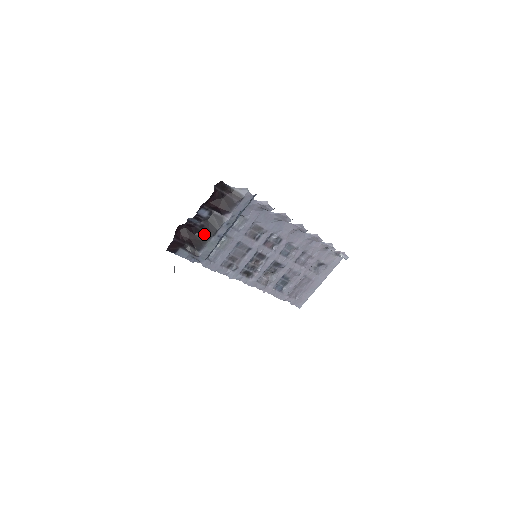
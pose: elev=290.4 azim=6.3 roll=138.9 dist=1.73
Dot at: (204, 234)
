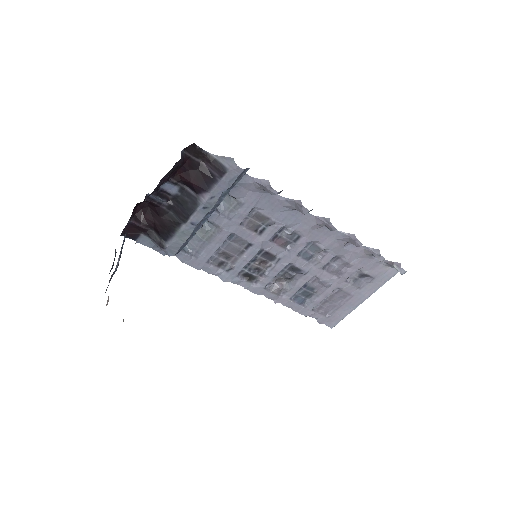
Dot at: (172, 218)
